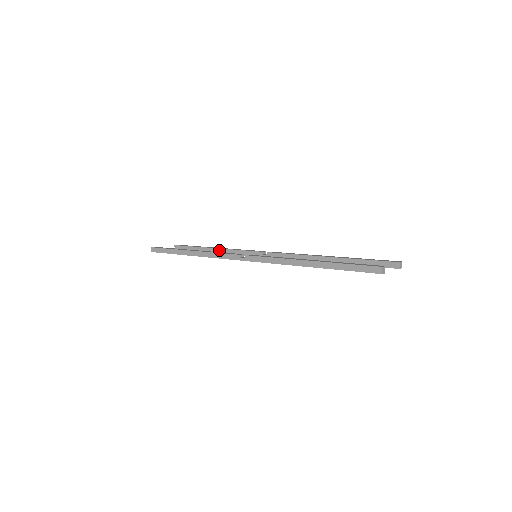
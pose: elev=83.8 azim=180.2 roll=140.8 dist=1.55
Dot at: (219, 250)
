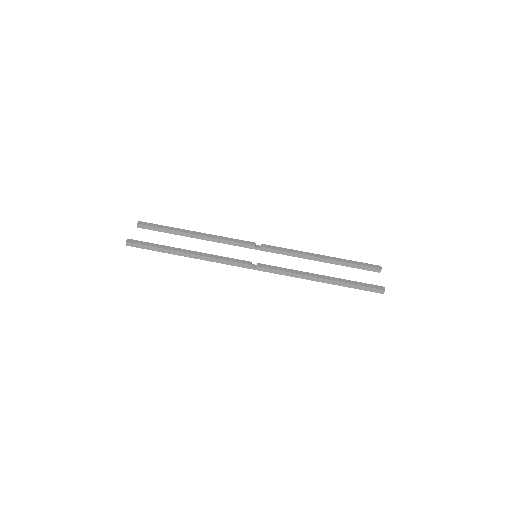
Dot at: (202, 237)
